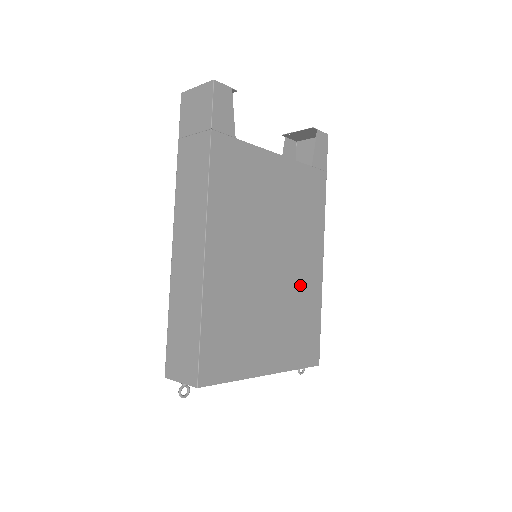
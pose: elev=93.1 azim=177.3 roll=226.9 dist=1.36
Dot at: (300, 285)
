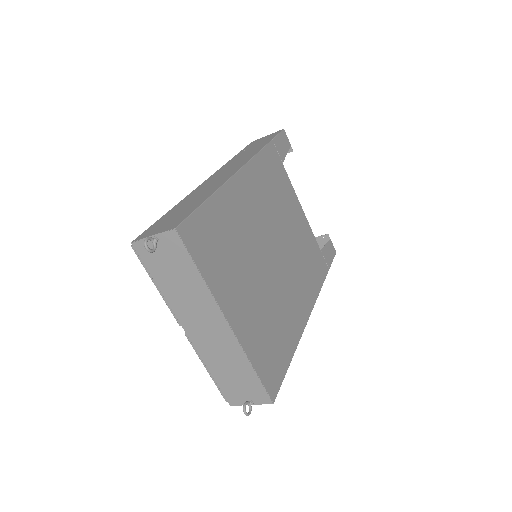
Dot at: (285, 305)
